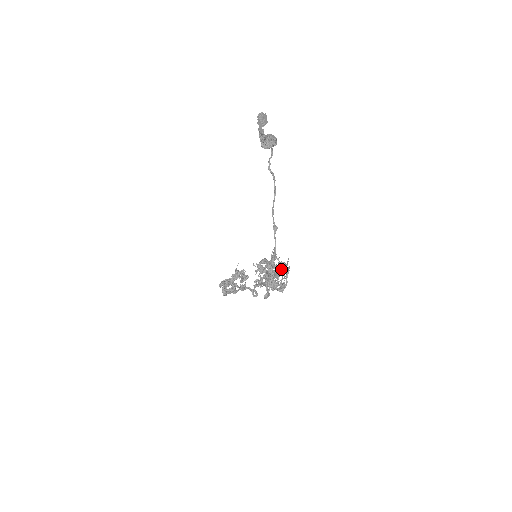
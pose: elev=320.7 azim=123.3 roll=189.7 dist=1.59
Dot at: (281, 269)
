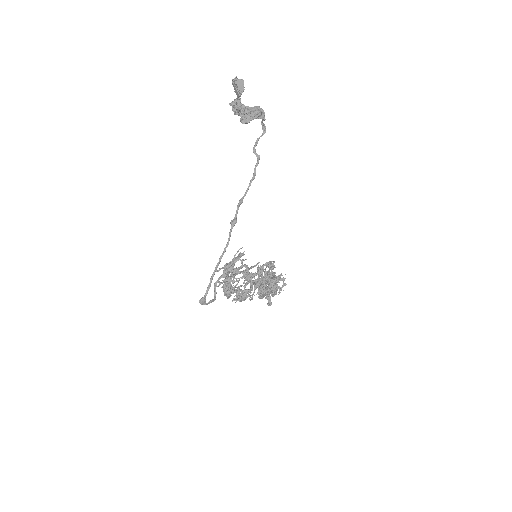
Dot at: (236, 273)
